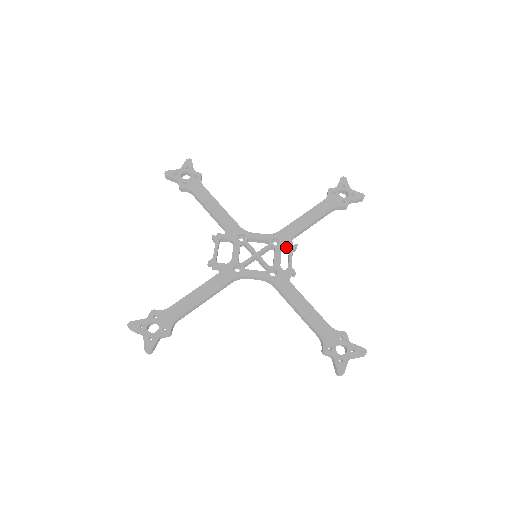
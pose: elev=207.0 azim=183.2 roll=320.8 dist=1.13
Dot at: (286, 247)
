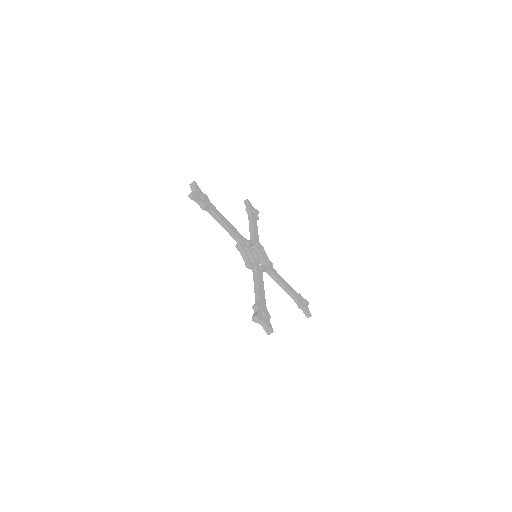
Dot at: (260, 248)
